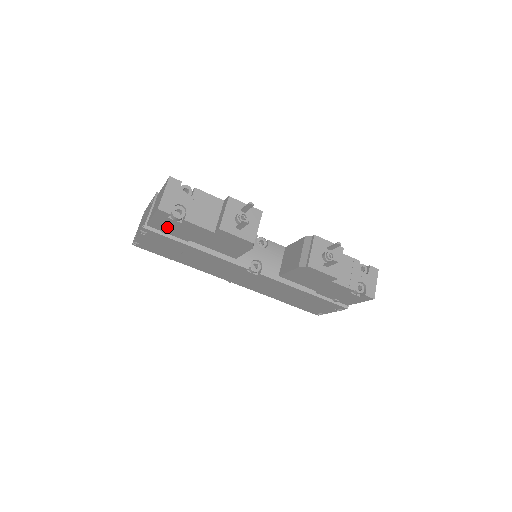
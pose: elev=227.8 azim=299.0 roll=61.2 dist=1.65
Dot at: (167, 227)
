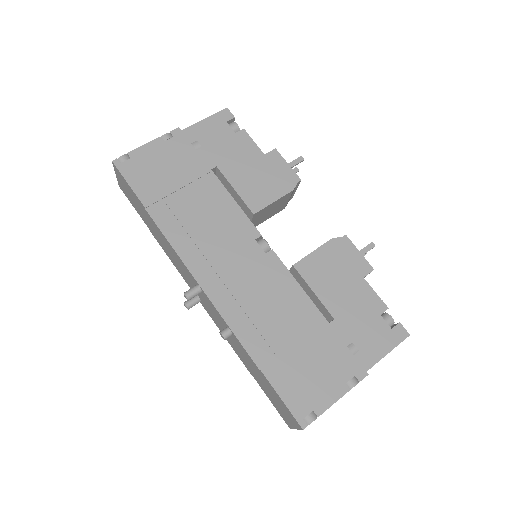
Dot at: (208, 138)
